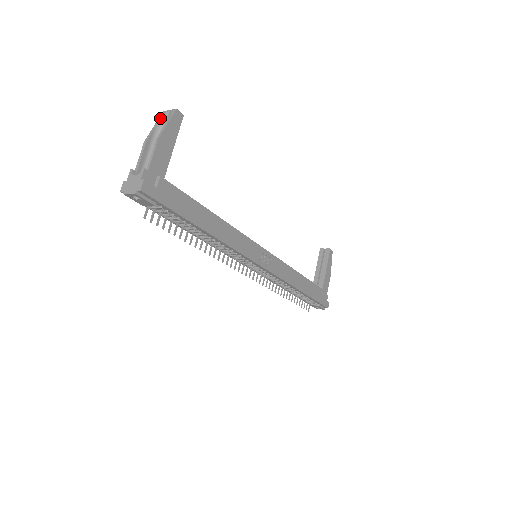
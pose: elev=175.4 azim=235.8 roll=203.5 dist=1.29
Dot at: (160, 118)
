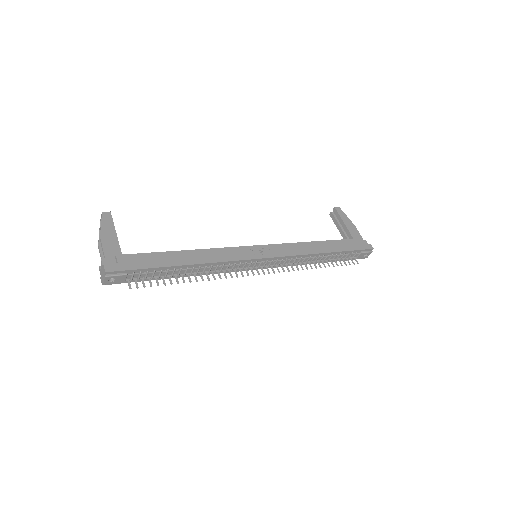
Dot at: occluded
